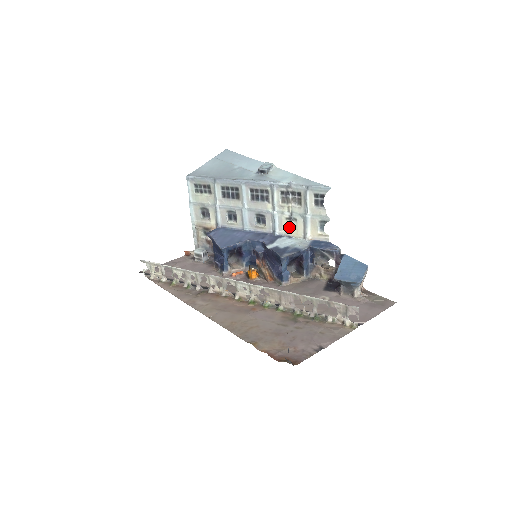
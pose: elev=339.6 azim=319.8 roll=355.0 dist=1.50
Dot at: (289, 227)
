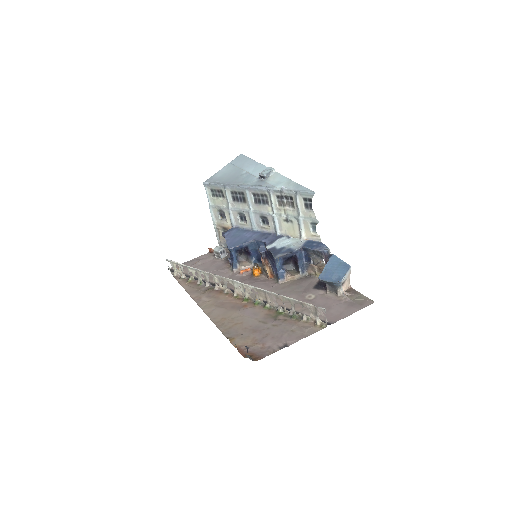
Dot at: (287, 228)
